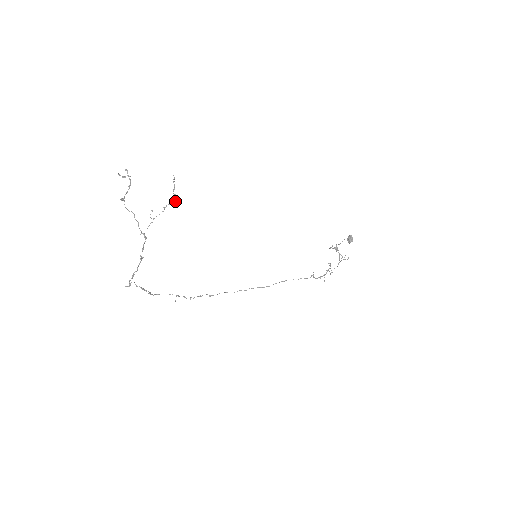
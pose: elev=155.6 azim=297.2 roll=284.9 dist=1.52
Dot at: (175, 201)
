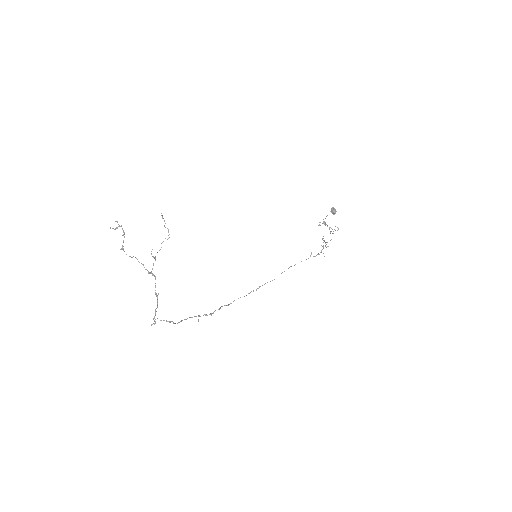
Dot at: (169, 234)
